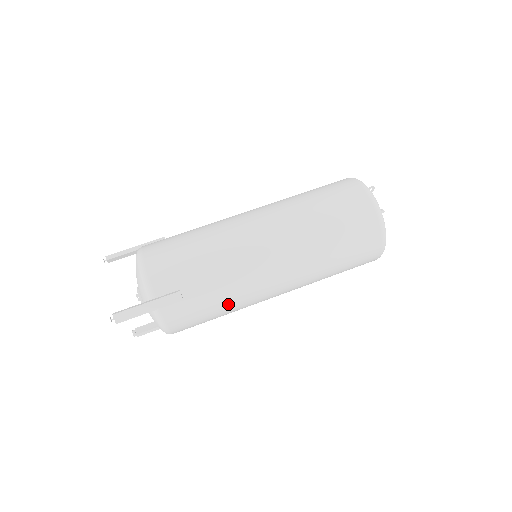
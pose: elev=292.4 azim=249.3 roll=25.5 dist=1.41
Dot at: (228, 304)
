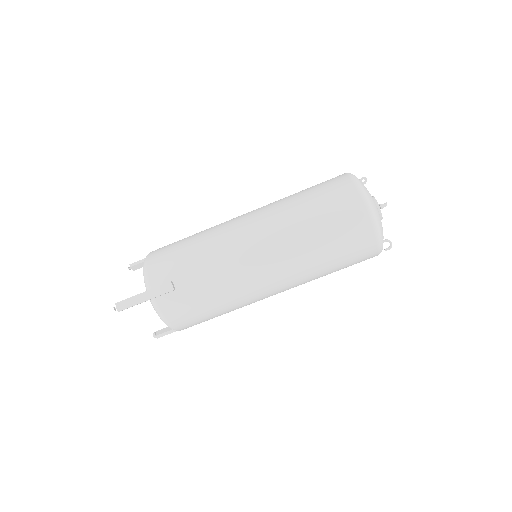
Dot at: (220, 296)
